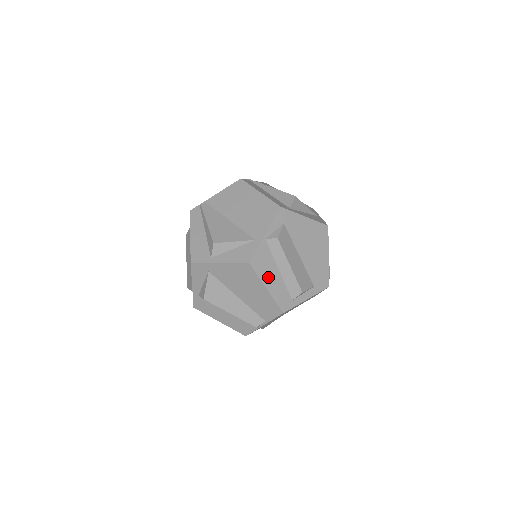
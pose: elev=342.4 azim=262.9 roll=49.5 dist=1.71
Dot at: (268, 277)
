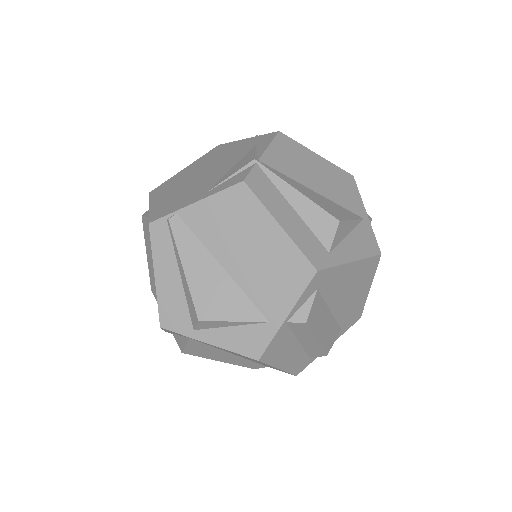
Dot at: (283, 357)
